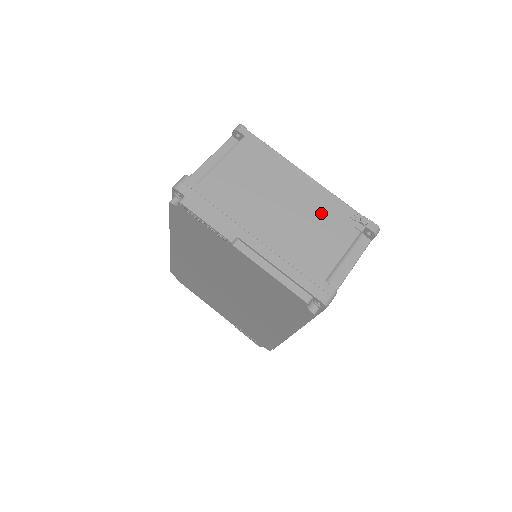
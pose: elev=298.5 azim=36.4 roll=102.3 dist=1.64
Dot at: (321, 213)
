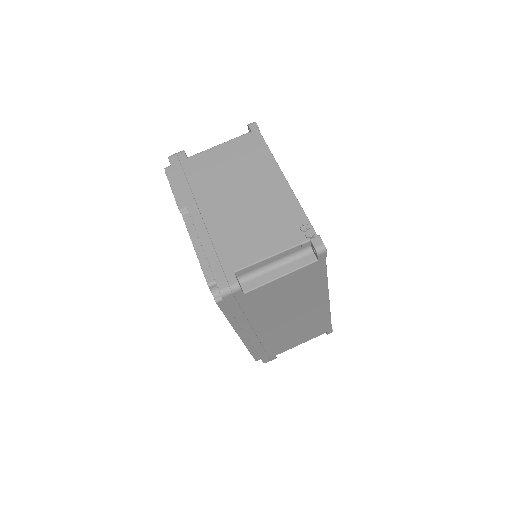
Dot at: (273, 213)
